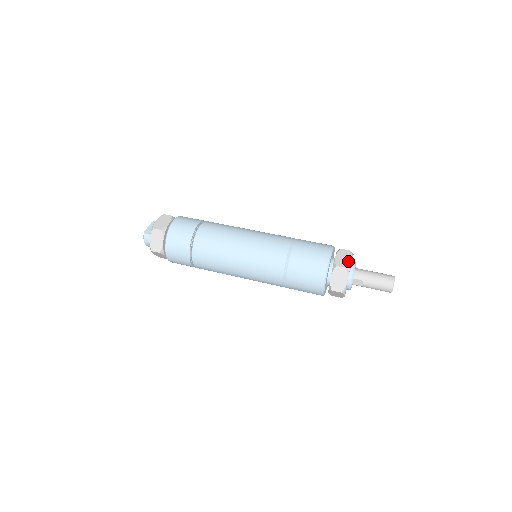
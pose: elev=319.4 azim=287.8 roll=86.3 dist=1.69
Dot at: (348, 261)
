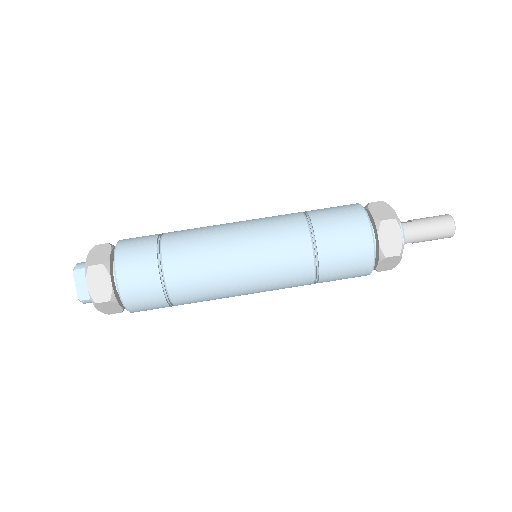
Dot at: (398, 241)
